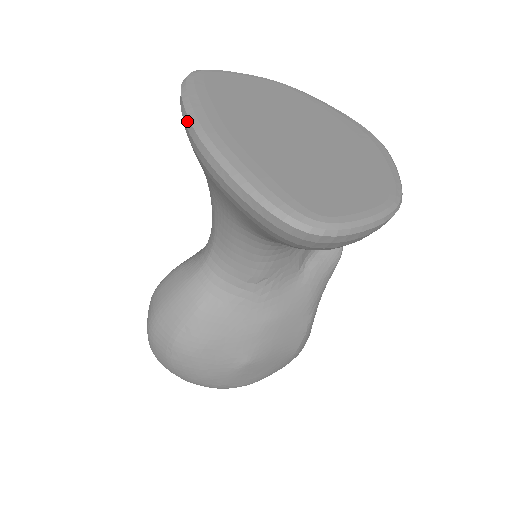
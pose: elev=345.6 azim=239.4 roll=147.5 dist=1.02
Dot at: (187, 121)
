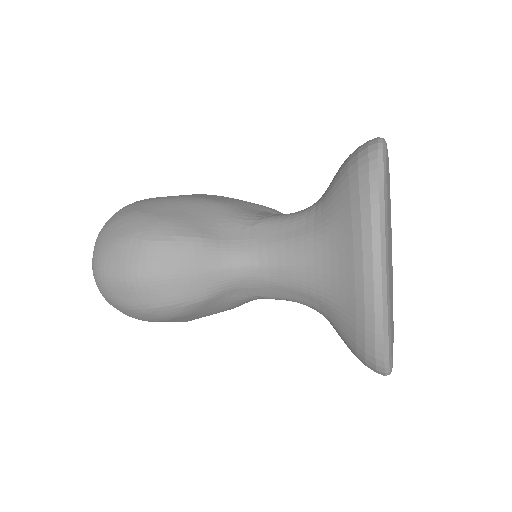
Dot at: (377, 239)
